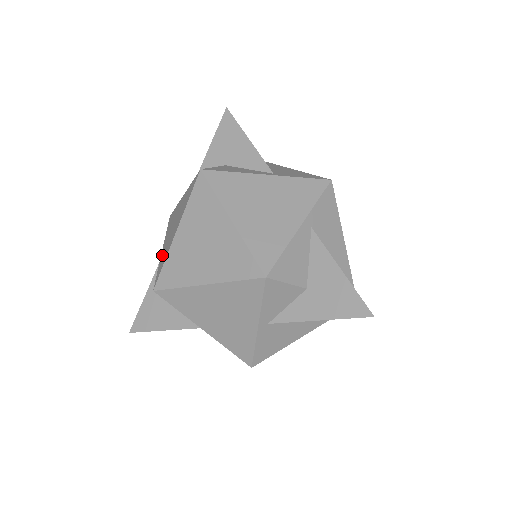
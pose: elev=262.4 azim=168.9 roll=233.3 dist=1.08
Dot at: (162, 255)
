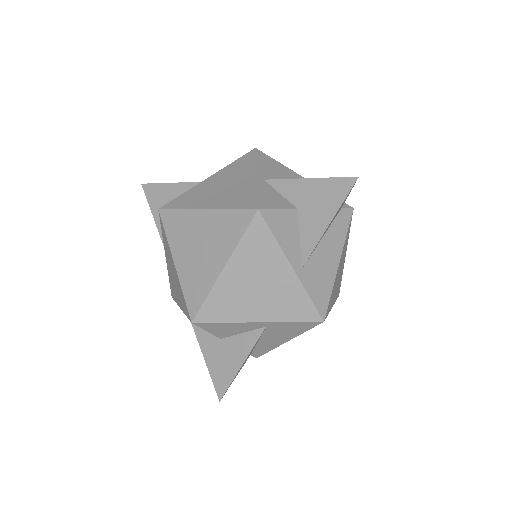
Dot at: (197, 188)
